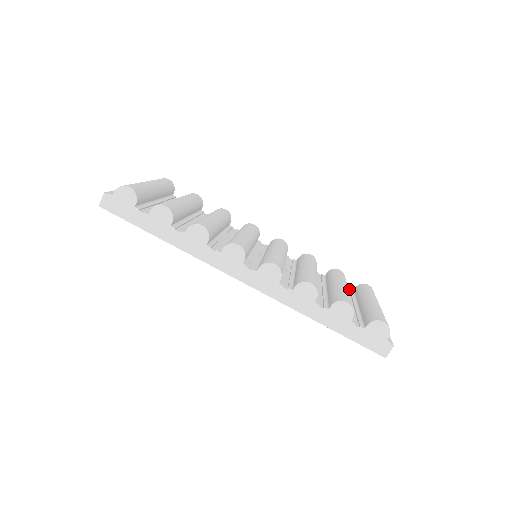
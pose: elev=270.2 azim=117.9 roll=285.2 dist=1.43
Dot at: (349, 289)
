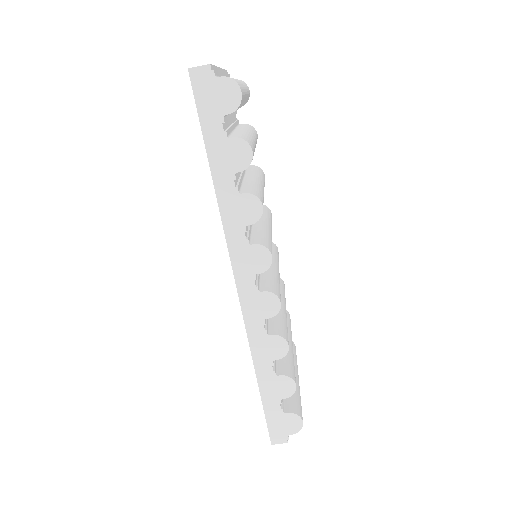
Dot at: occluded
